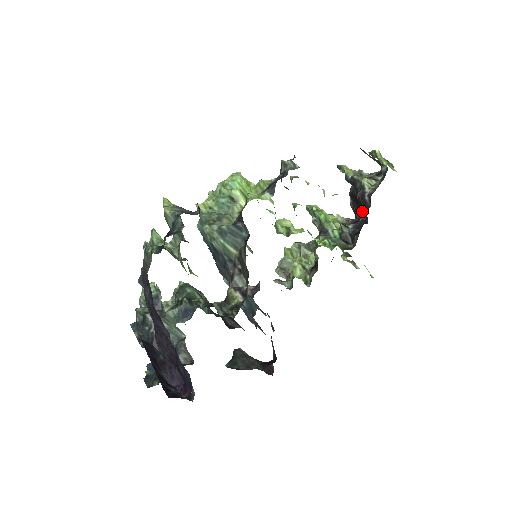
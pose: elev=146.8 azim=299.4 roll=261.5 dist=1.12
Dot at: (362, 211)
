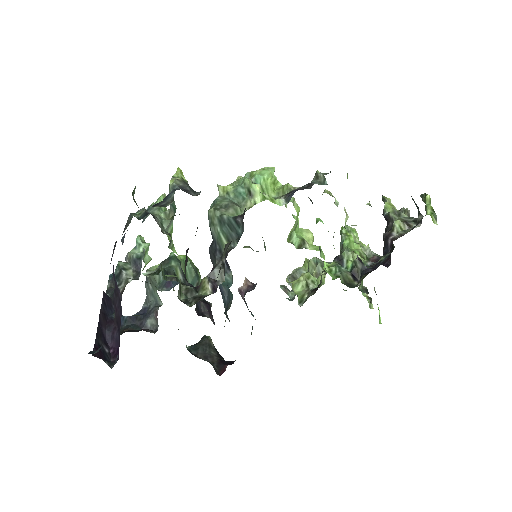
Dot at: occluded
